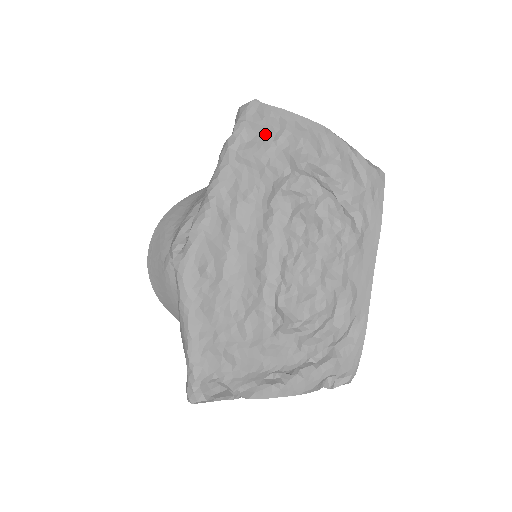
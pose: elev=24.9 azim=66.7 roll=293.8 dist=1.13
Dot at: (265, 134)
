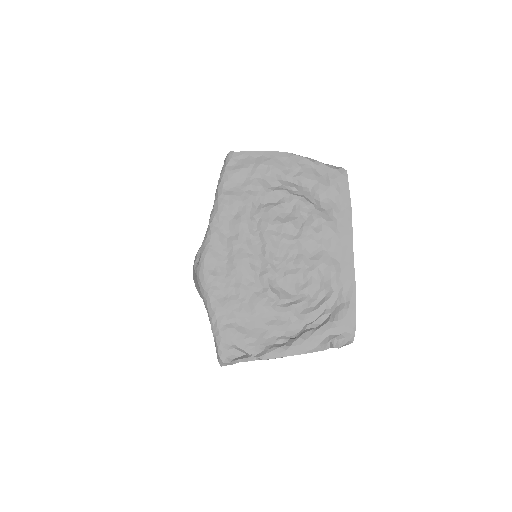
Dot at: (240, 171)
